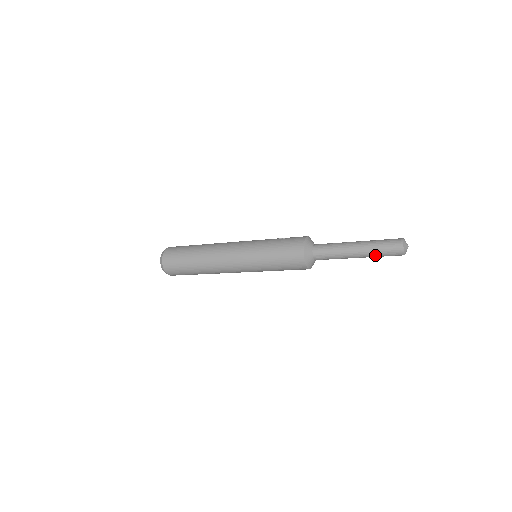
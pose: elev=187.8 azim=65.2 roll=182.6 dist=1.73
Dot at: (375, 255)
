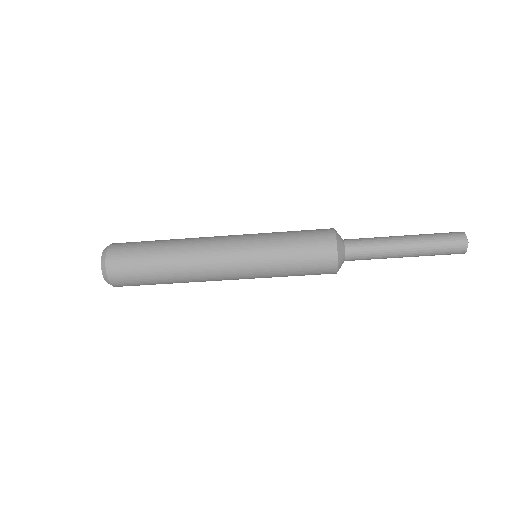
Dot at: (430, 248)
